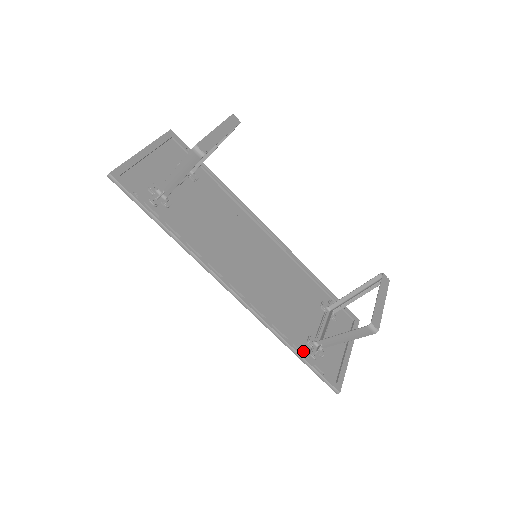
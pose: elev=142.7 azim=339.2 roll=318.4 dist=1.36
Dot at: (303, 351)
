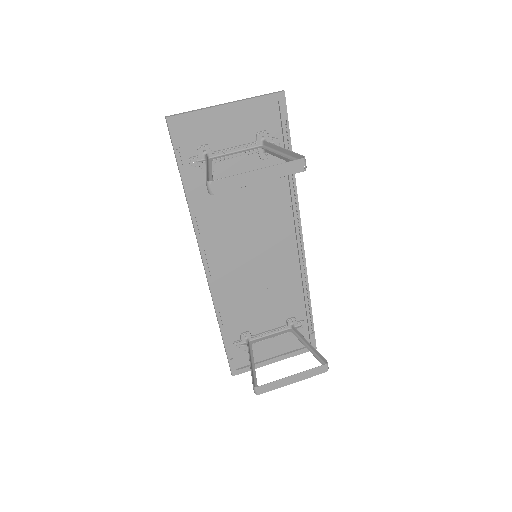
Dot at: (228, 338)
